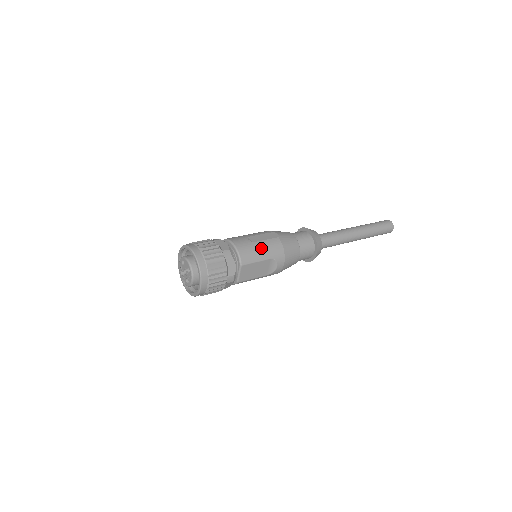
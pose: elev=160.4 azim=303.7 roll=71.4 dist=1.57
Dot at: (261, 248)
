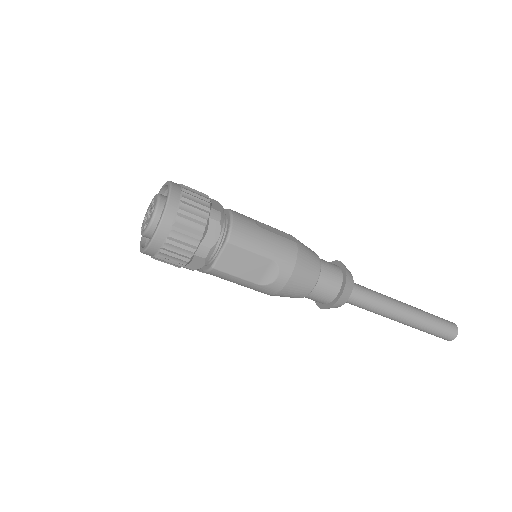
Dot at: (266, 238)
